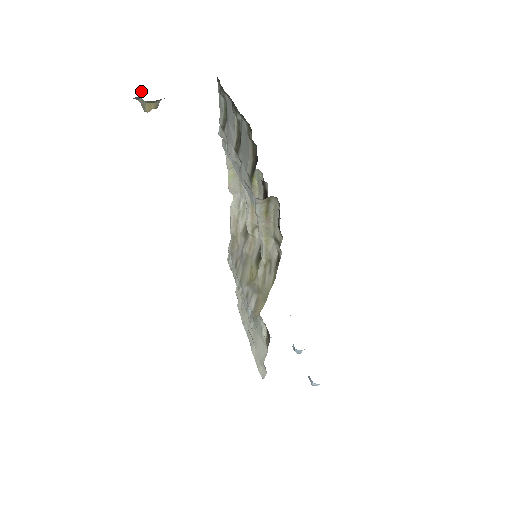
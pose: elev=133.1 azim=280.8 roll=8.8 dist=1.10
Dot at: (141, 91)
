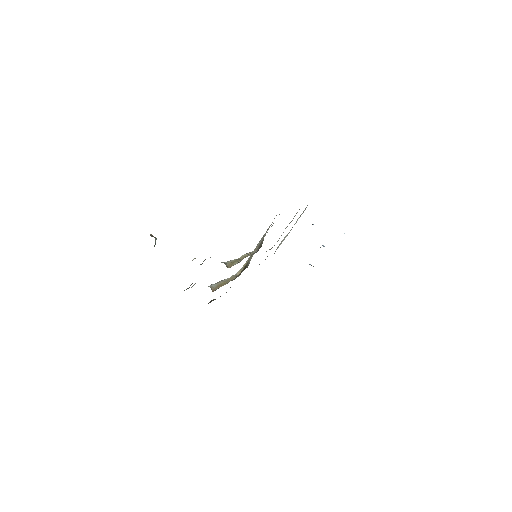
Dot at: occluded
